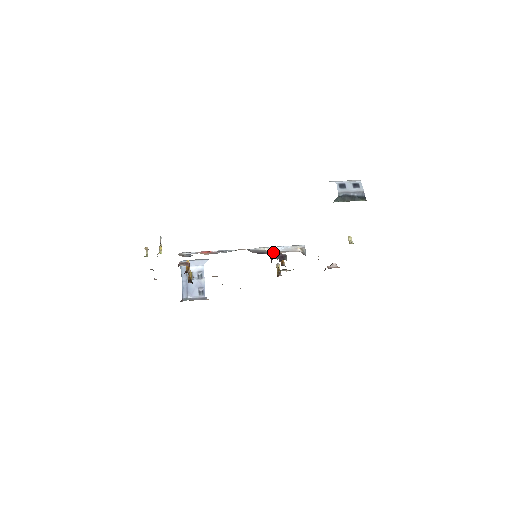
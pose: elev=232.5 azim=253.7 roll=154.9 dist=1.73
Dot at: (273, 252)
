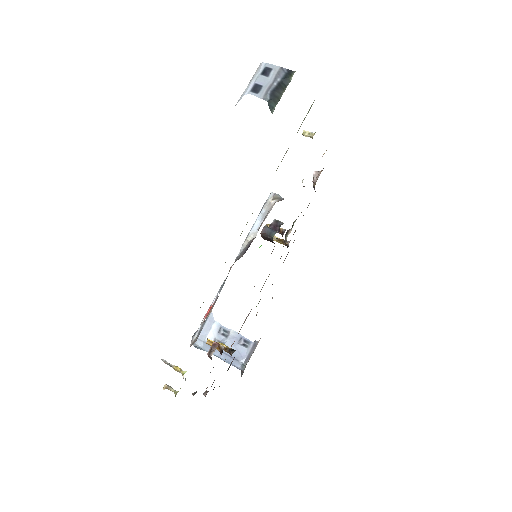
Dot at: (263, 233)
